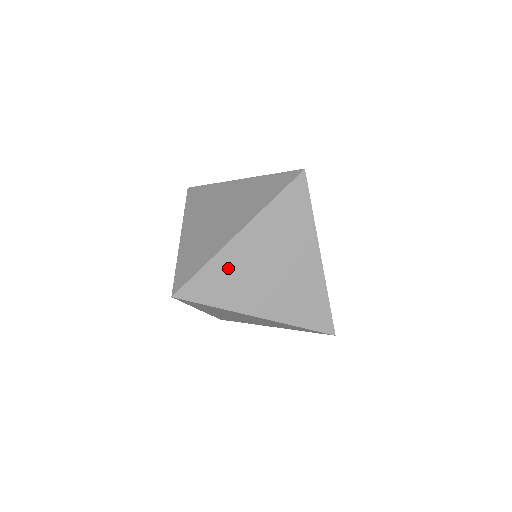
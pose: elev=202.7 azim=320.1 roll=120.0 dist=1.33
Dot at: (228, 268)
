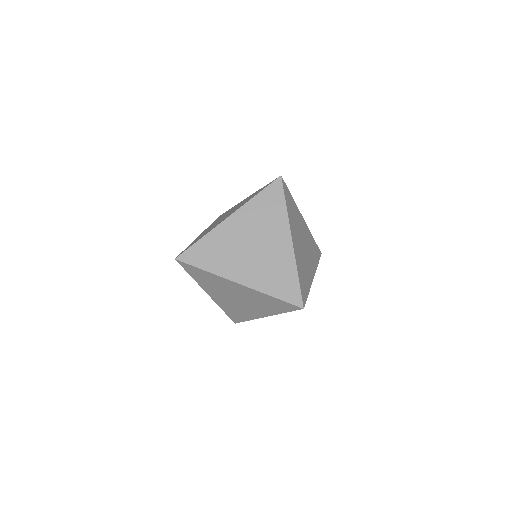
Dot at: occluded
